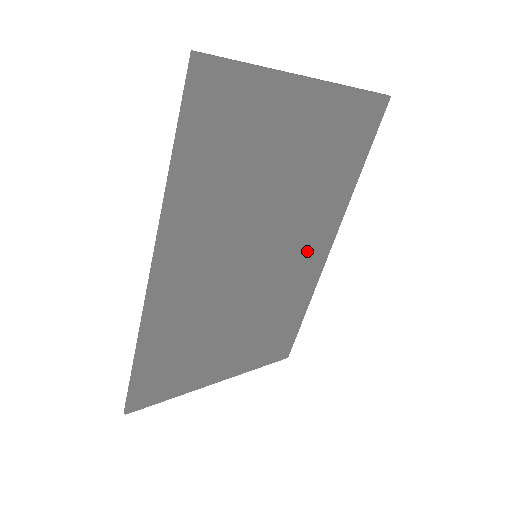
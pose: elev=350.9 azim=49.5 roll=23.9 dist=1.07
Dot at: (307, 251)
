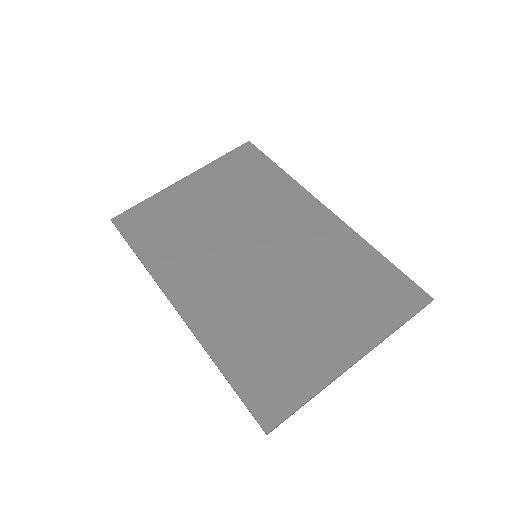
Dot at: (302, 225)
